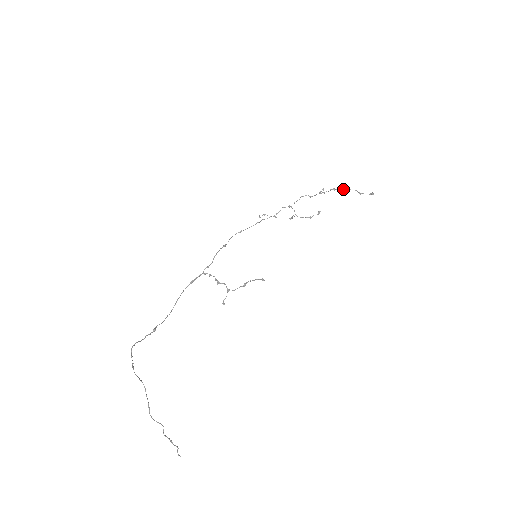
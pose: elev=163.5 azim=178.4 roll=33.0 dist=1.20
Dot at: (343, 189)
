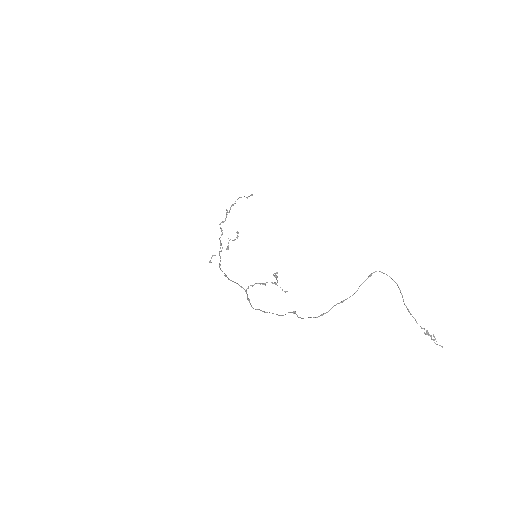
Dot at: occluded
